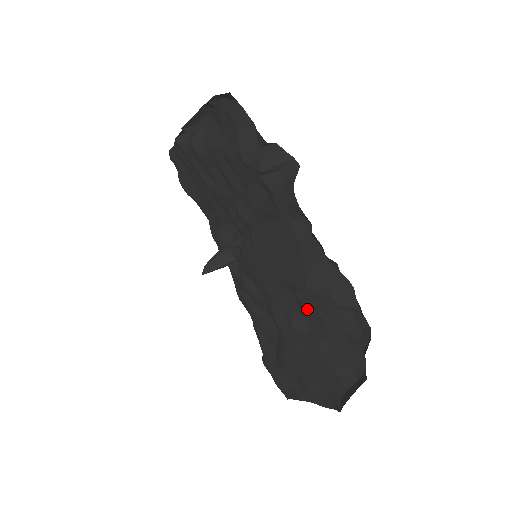
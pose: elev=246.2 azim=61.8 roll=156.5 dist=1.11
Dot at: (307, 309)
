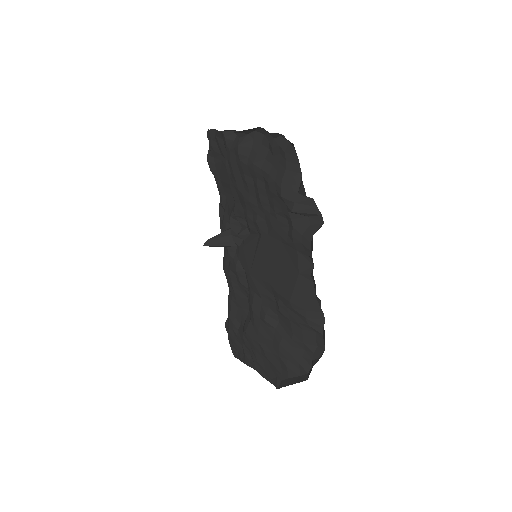
Dot at: (282, 314)
